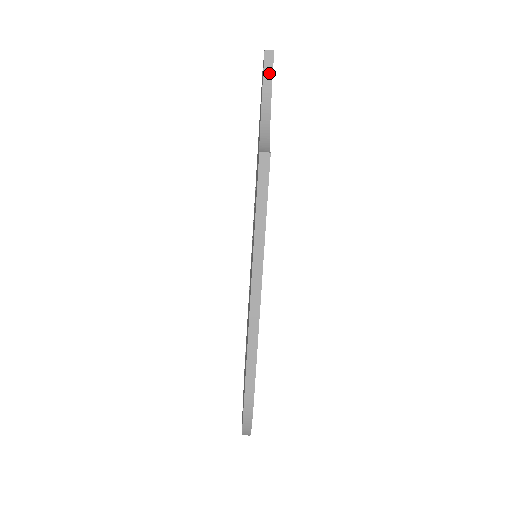
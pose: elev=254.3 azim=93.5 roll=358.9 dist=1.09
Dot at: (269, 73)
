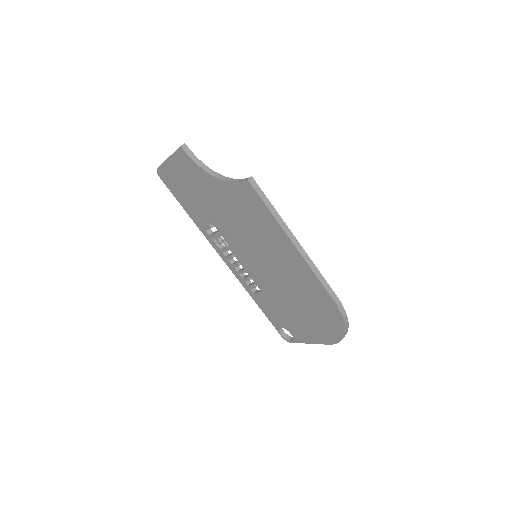
Dot at: (192, 155)
